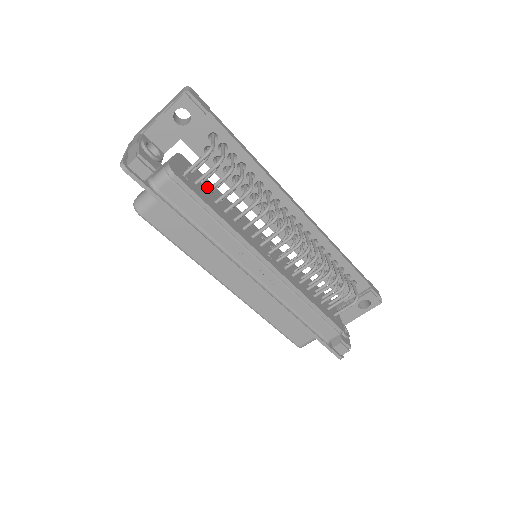
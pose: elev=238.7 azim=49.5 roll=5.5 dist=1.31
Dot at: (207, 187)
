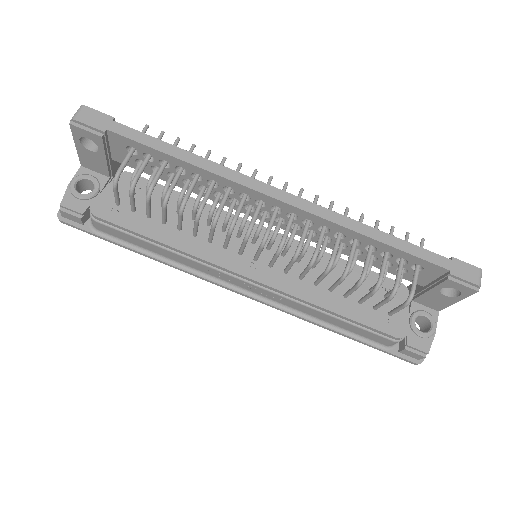
Dot at: (158, 203)
